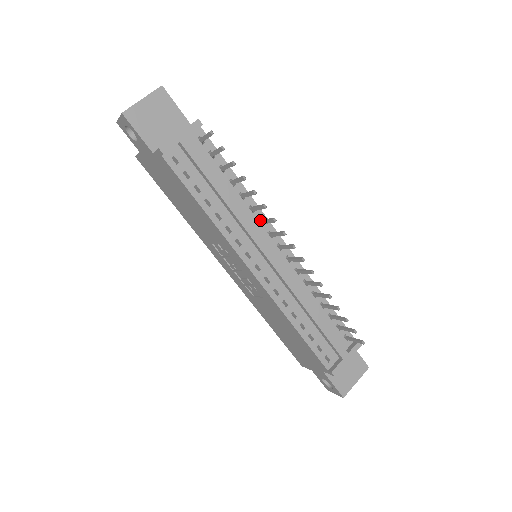
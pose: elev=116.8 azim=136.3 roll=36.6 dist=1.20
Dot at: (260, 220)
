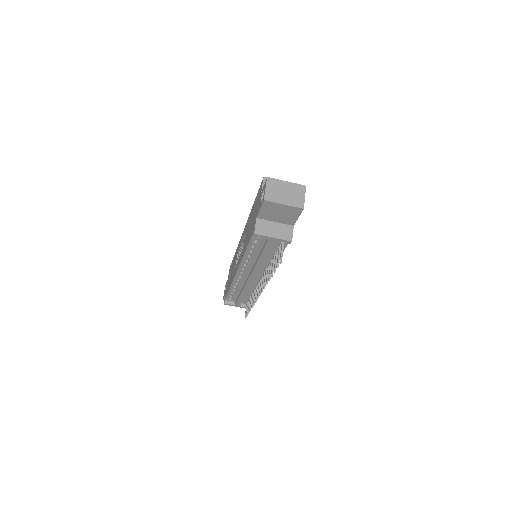
Dot at: (267, 269)
